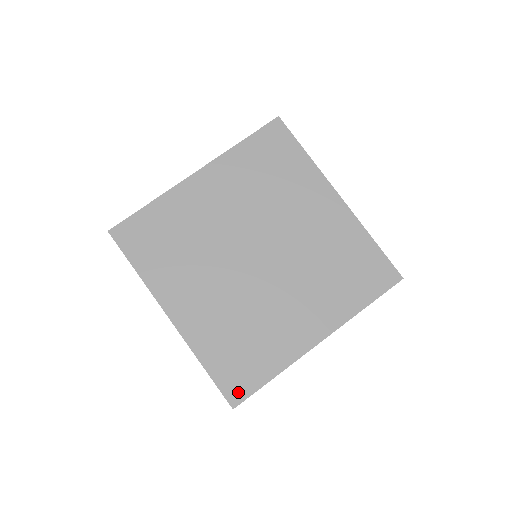
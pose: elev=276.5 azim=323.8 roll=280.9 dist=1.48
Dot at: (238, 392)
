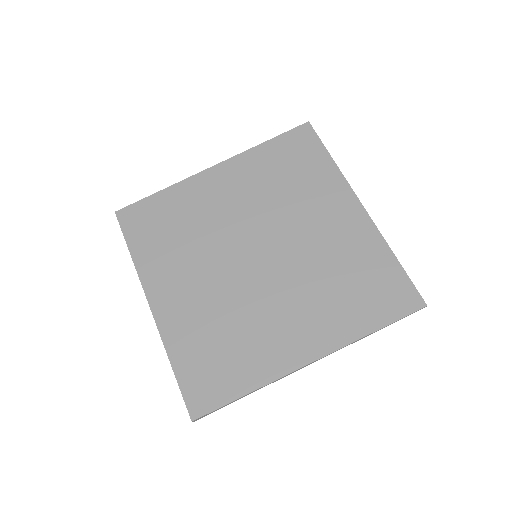
Dot at: (202, 402)
